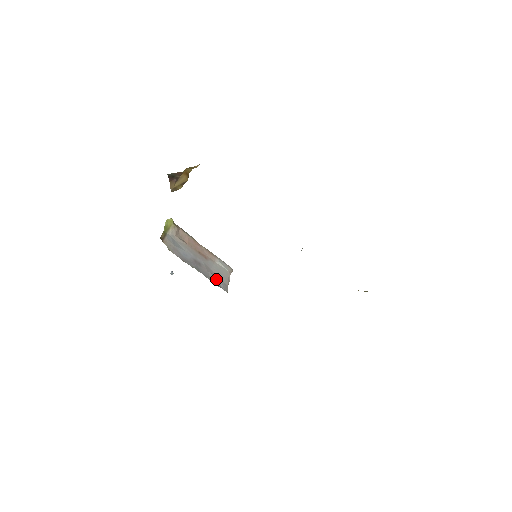
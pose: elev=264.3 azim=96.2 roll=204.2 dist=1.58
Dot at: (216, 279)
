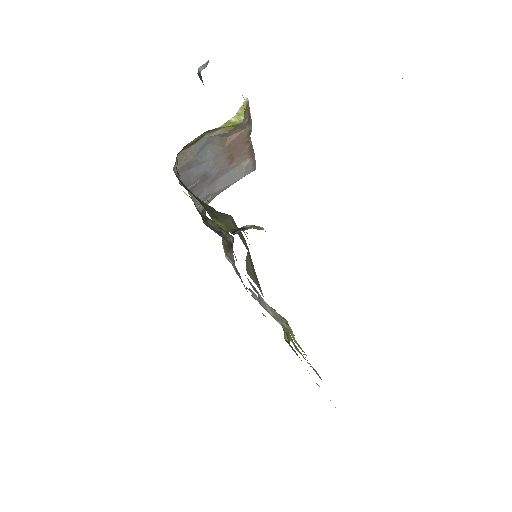
Dot at: (206, 197)
